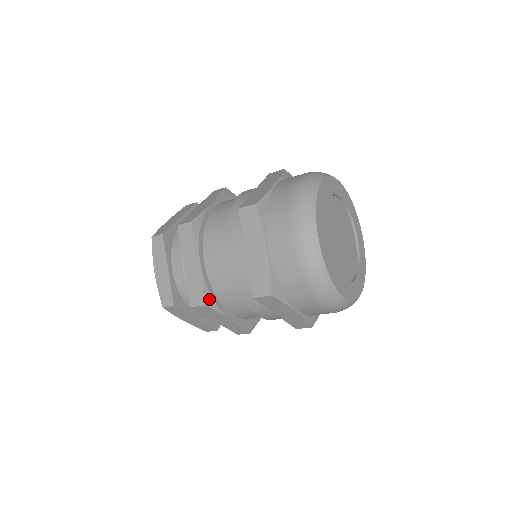
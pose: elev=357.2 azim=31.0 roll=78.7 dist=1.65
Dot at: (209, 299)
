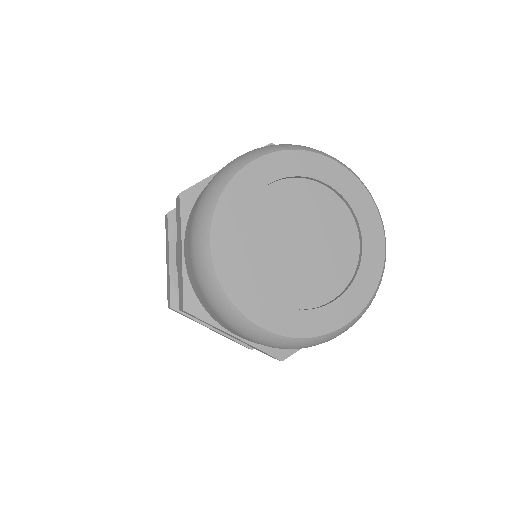
Dot at: (177, 302)
